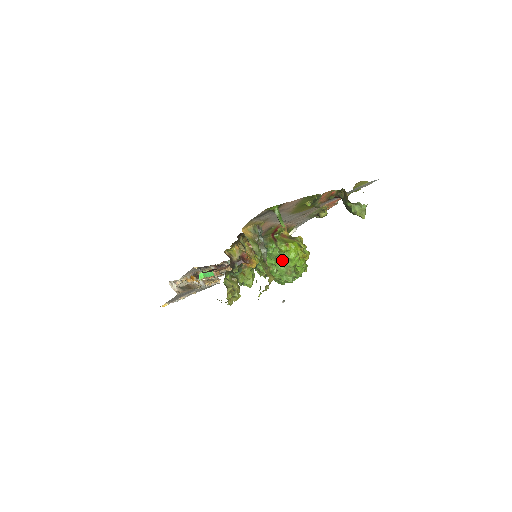
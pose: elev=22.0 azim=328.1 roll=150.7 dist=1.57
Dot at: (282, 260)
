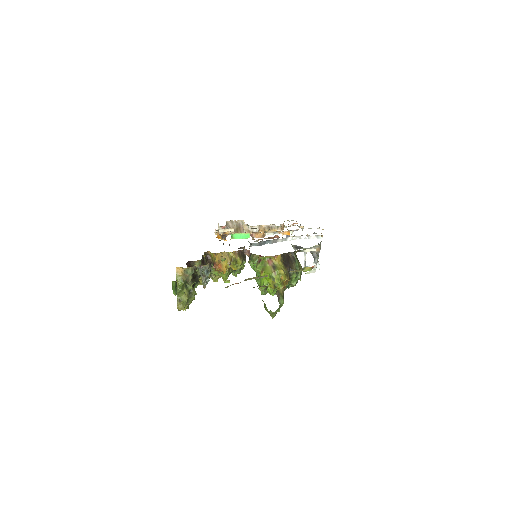
Dot at: occluded
